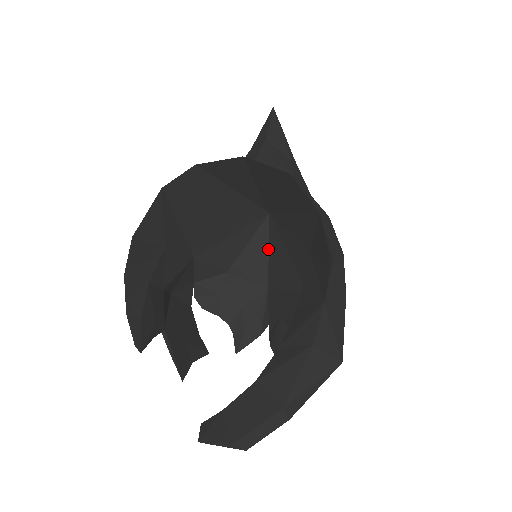
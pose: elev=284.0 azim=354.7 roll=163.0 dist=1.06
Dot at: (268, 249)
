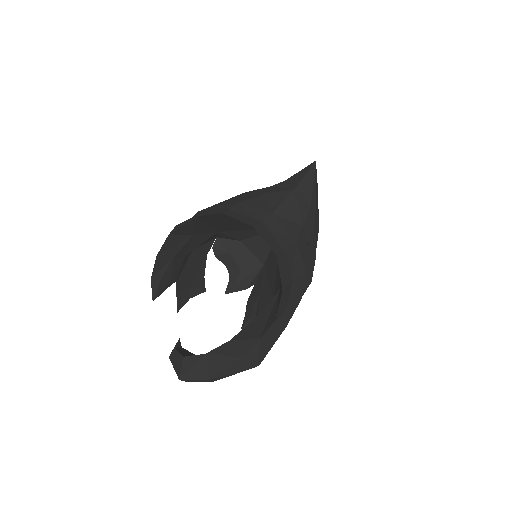
Dot at: occluded
